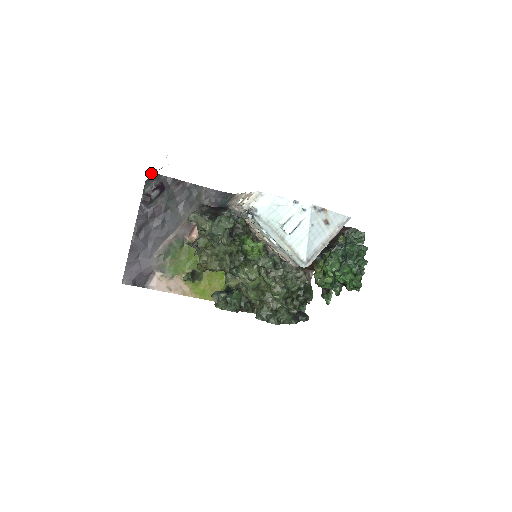
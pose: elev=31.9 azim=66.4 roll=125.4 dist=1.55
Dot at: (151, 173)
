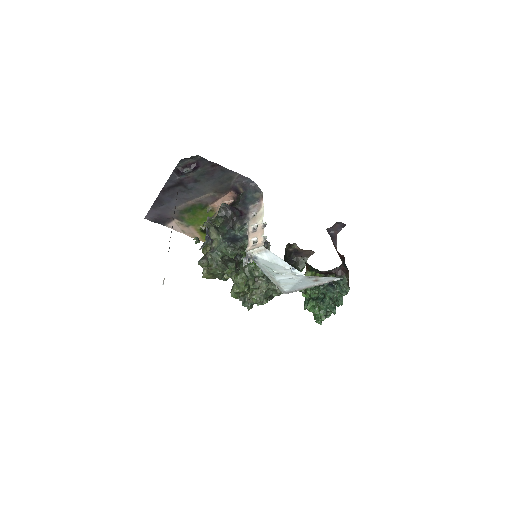
Dot at: (181, 176)
